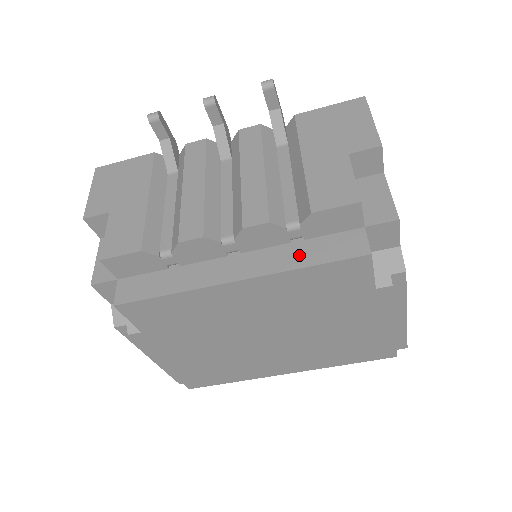
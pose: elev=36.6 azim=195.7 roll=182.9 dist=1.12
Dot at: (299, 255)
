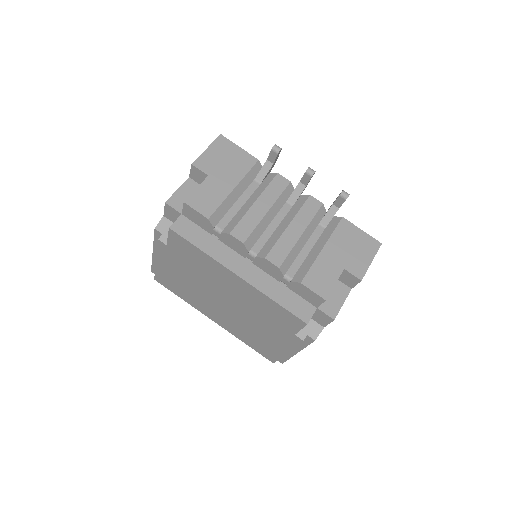
Dot at: (277, 292)
